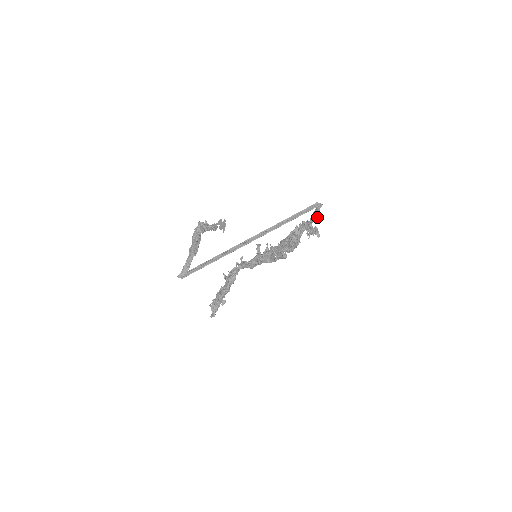
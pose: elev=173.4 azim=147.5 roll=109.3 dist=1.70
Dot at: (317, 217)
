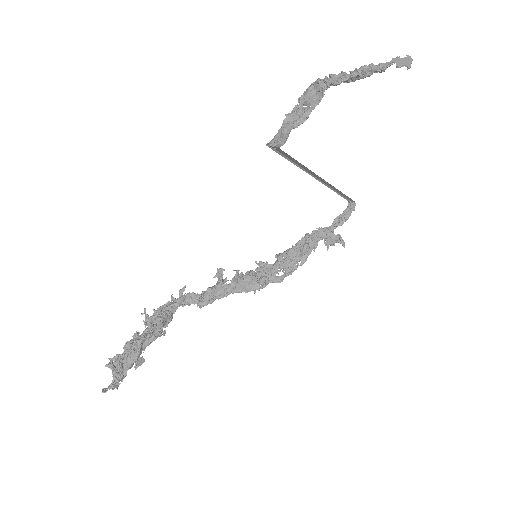
Dot at: occluded
